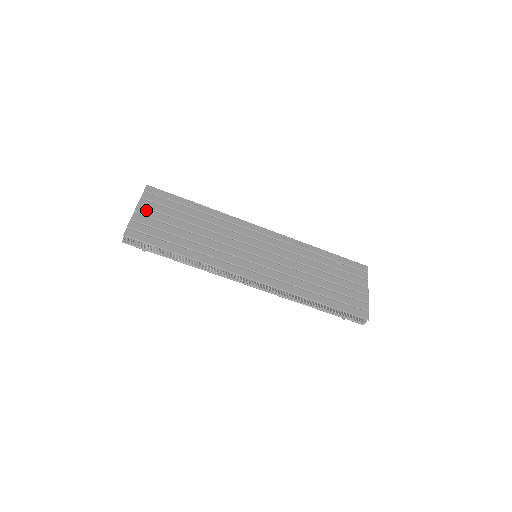
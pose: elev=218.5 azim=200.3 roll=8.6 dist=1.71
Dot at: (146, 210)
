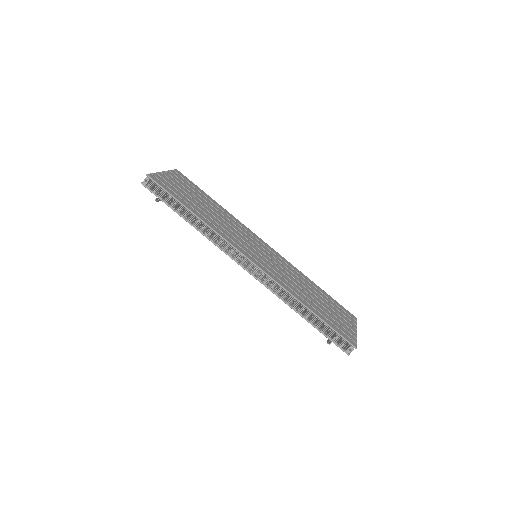
Dot at: (171, 177)
